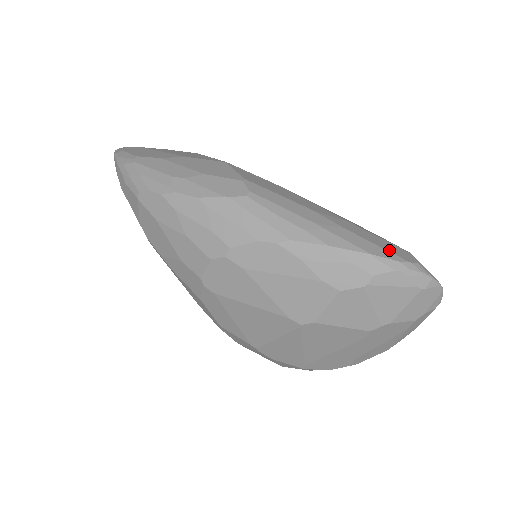
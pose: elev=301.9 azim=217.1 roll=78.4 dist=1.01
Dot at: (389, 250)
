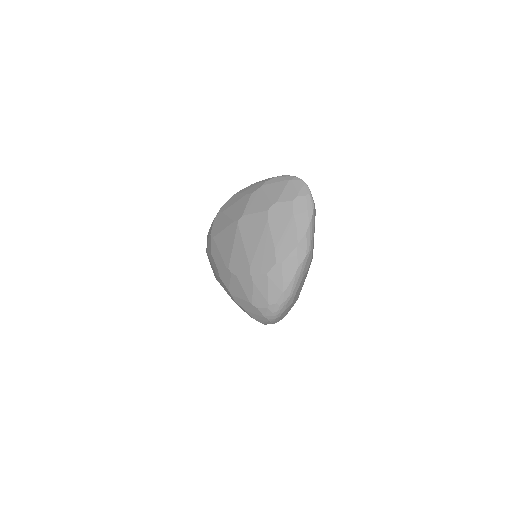
Dot at: occluded
